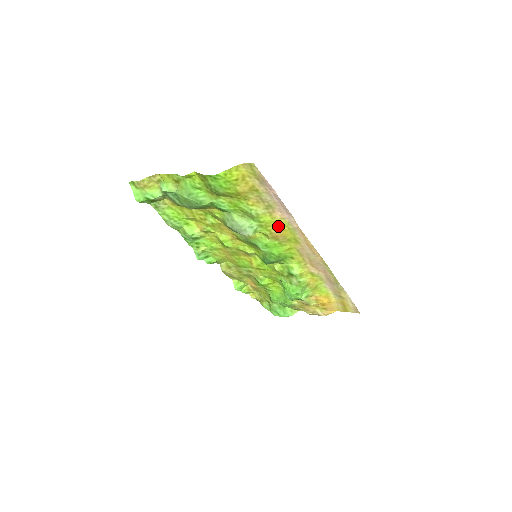
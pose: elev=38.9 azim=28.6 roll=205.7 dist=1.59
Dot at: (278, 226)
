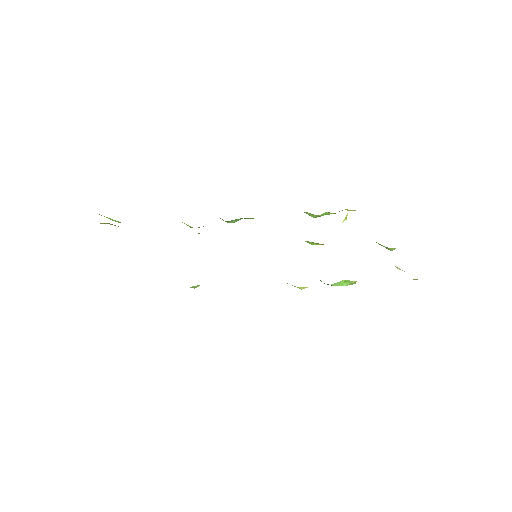
Dot at: occluded
